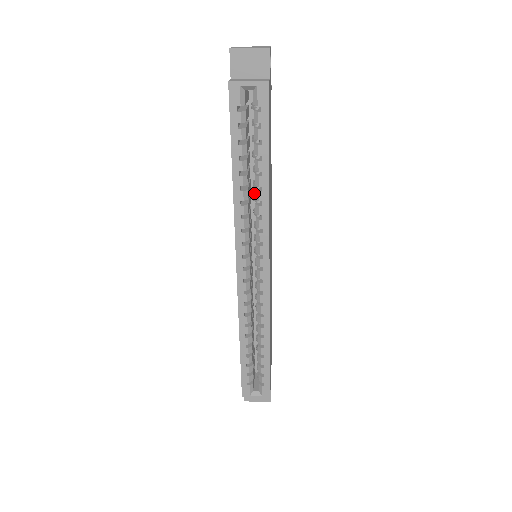
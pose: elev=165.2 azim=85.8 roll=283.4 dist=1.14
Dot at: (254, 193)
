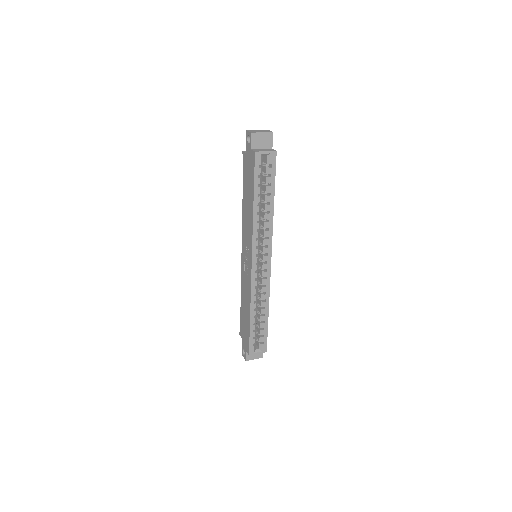
Dot at: occluded
